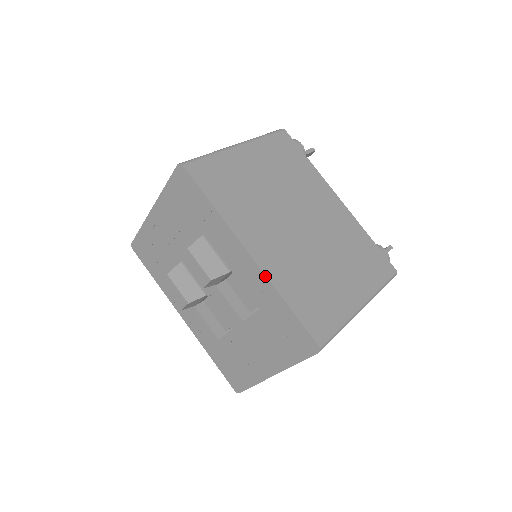
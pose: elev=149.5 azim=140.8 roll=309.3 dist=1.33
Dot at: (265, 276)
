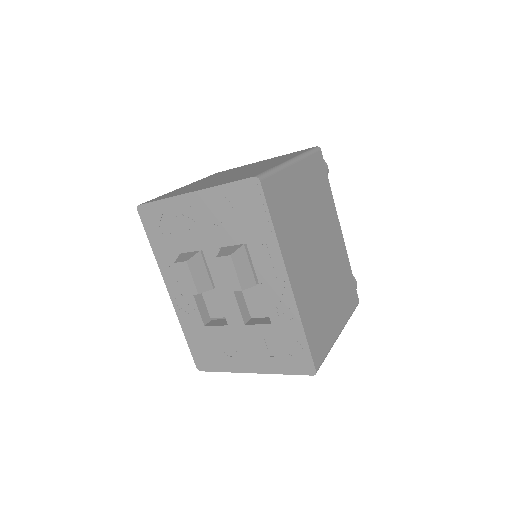
Dot at: (296, 305)
